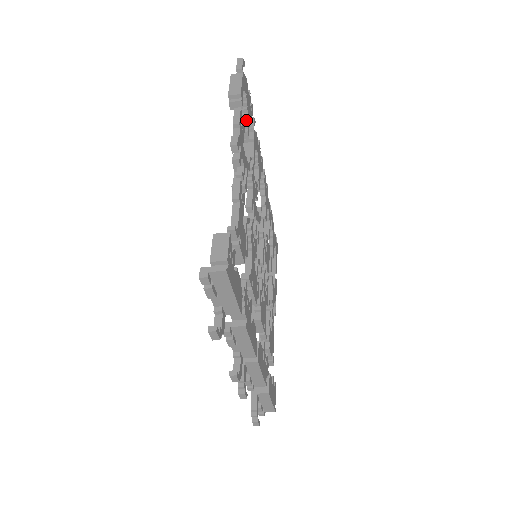
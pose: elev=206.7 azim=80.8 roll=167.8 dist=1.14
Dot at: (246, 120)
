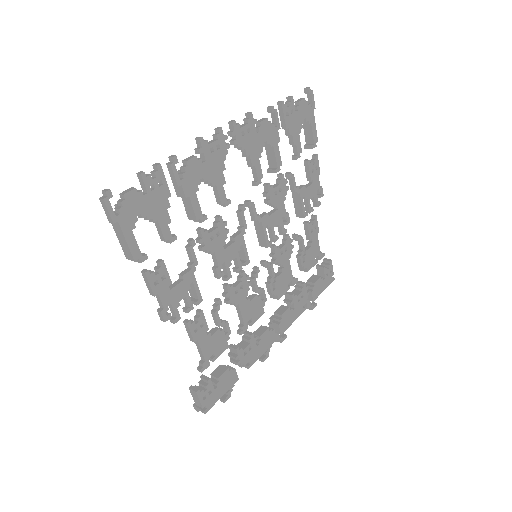
Dot at: (161, 233)
